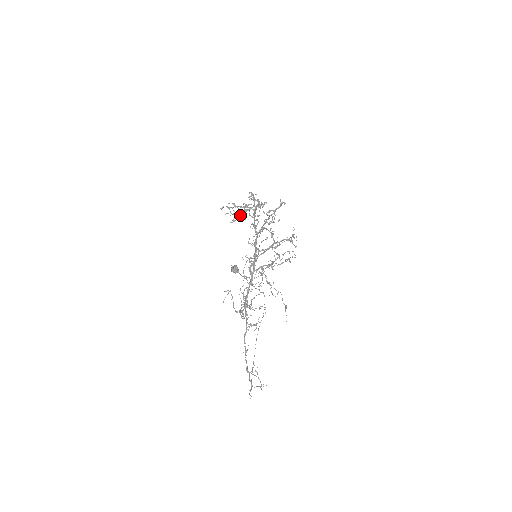
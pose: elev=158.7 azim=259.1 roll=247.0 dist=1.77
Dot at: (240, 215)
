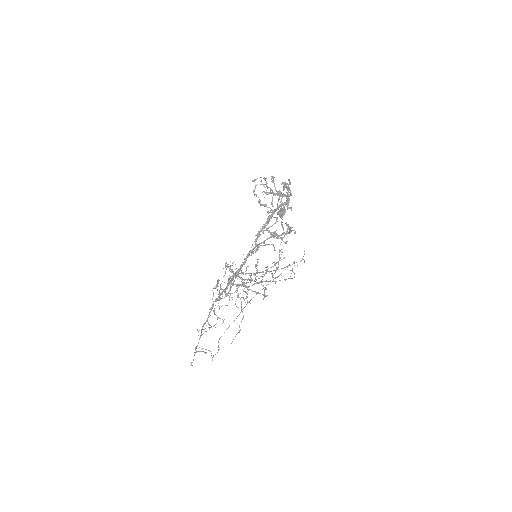
Dot at: (274, 193)
